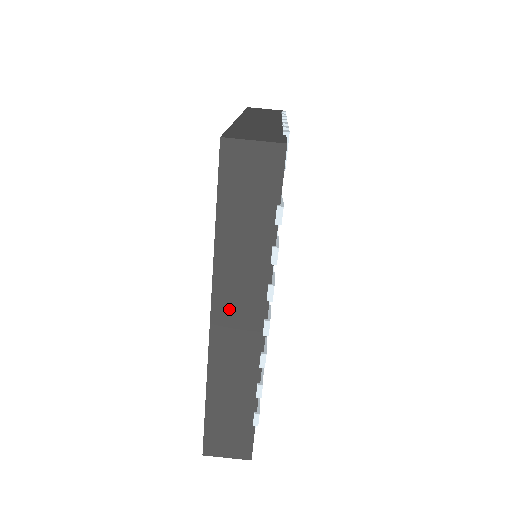
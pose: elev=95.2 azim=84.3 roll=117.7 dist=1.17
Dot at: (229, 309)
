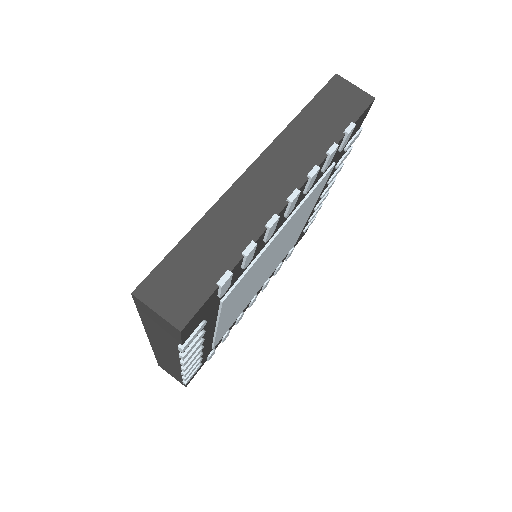
Dot at: (272, 167)
